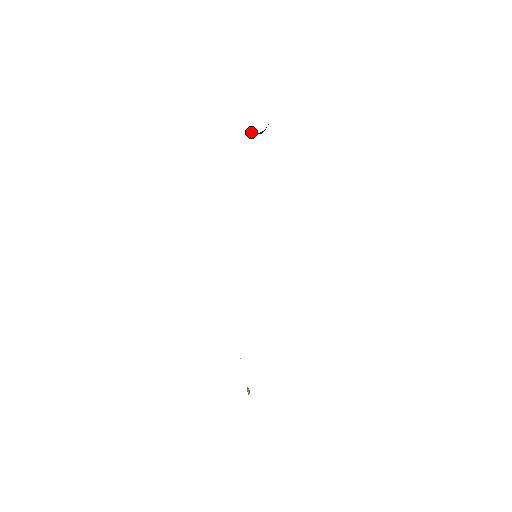
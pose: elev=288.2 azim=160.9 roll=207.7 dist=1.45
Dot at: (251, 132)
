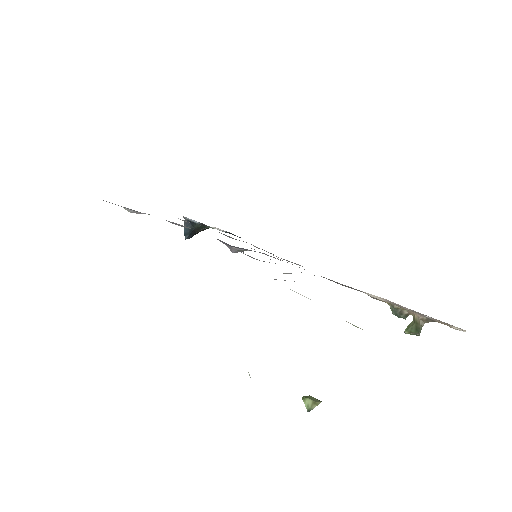
Dot at: (187, 224)
